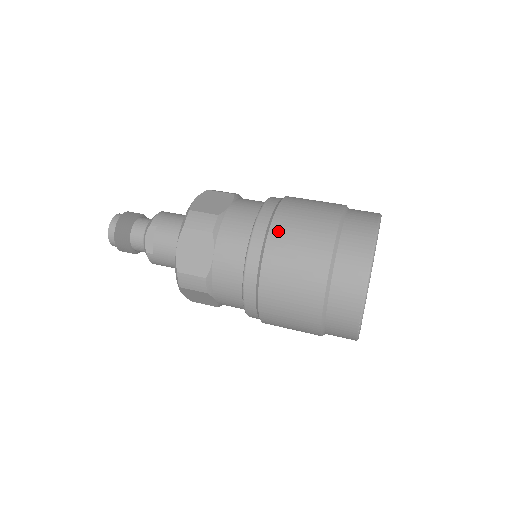
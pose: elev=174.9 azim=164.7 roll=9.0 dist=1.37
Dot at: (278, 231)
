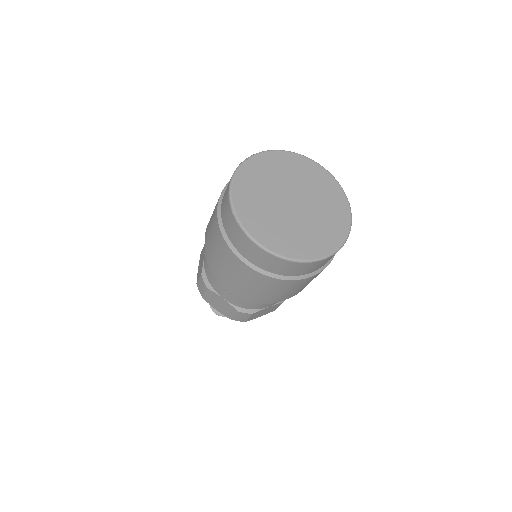
Dot at: occluded
